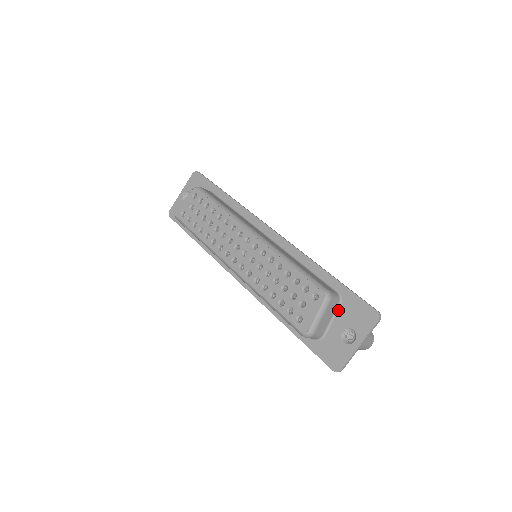
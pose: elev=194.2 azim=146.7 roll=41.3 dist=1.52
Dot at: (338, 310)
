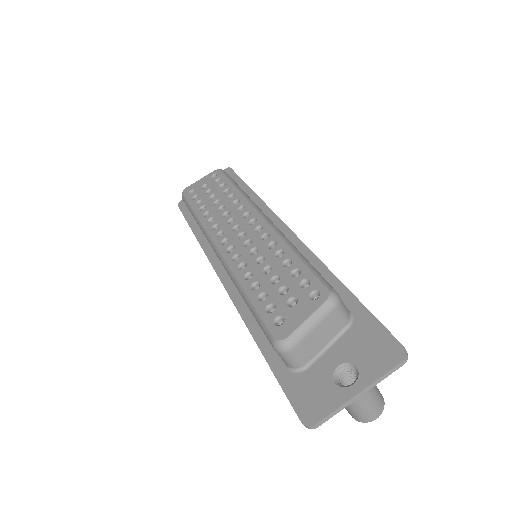
Dot at: (342, 335)
